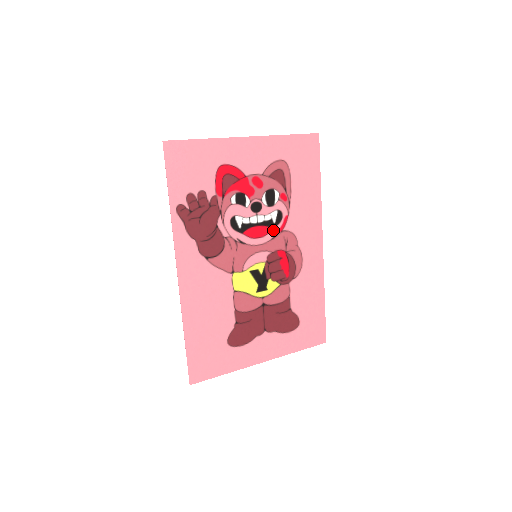
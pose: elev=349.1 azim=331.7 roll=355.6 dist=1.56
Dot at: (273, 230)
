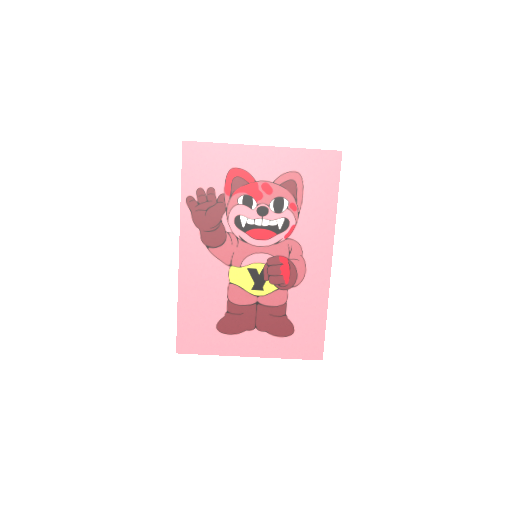
Dot at: (277, 236)
